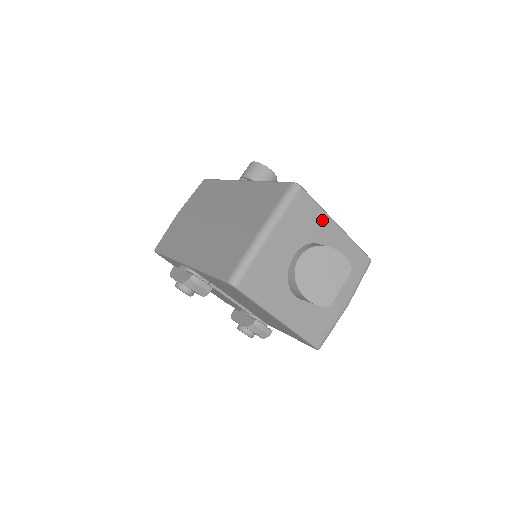
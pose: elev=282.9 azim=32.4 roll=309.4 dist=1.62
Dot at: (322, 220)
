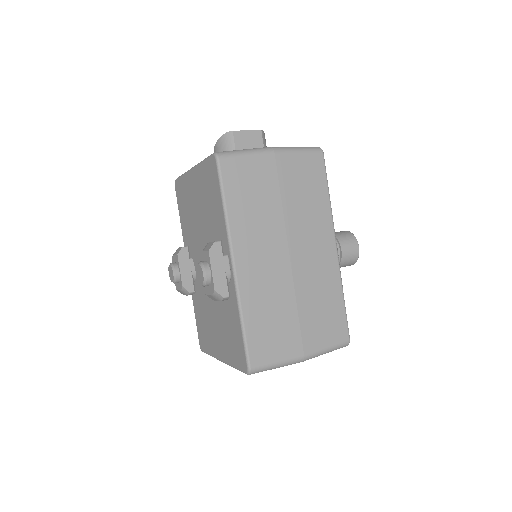
Dot at: occluded
